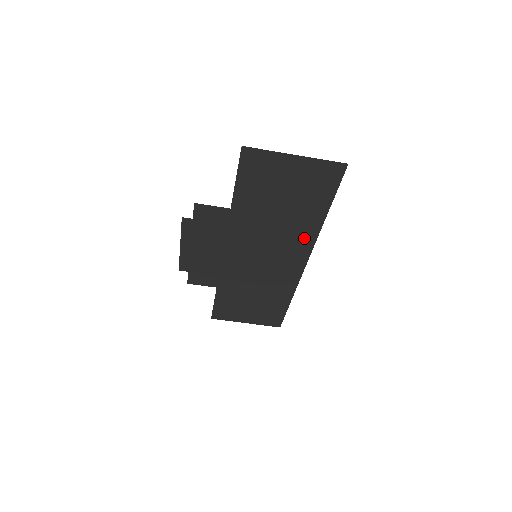
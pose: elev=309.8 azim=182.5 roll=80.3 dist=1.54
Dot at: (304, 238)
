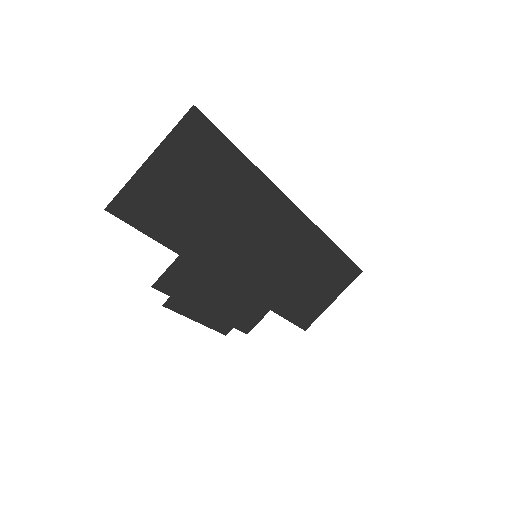
Dot at: (264, 197)
